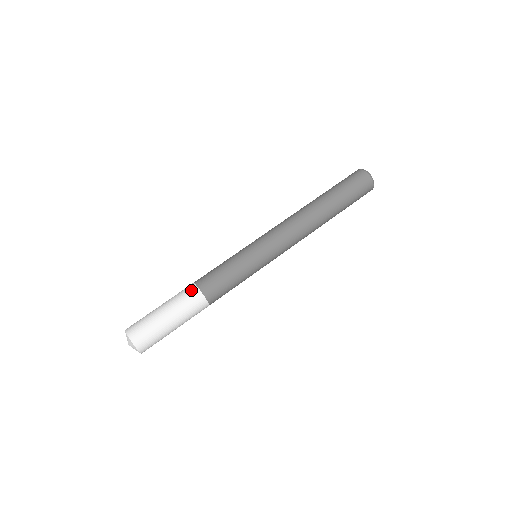
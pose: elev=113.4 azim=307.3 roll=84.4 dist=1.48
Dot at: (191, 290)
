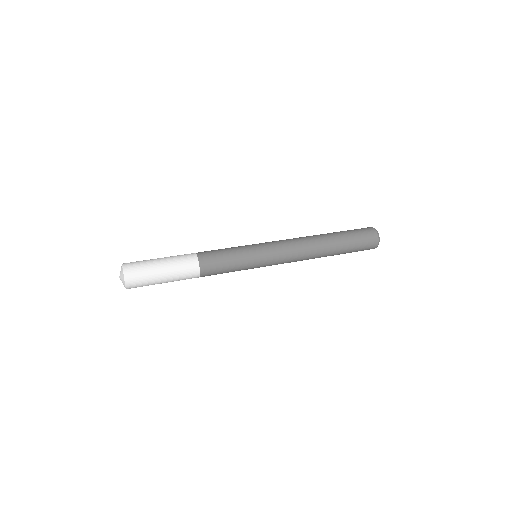
Dot at: (191, 256)
